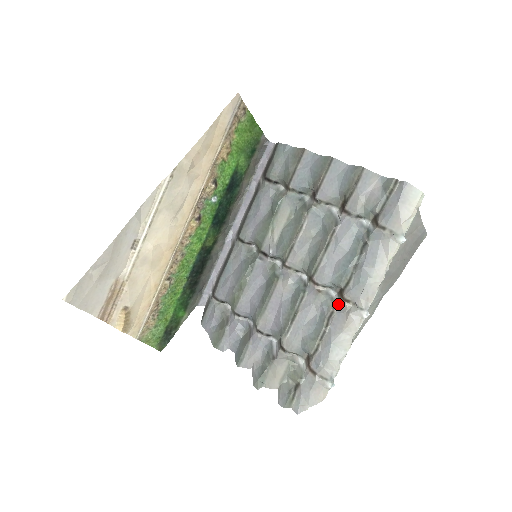
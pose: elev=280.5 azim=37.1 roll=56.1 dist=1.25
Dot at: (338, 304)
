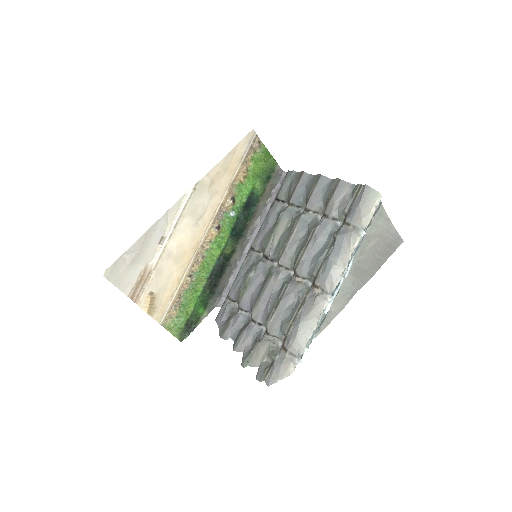
Dot at: (311, 291)
